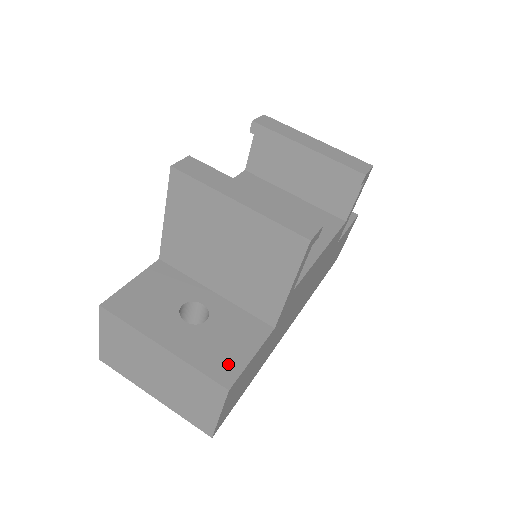
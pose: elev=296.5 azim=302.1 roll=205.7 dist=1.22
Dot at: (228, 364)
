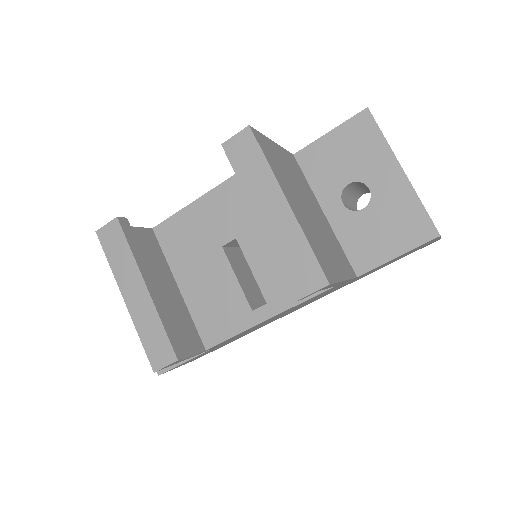
Dot at: occluded
